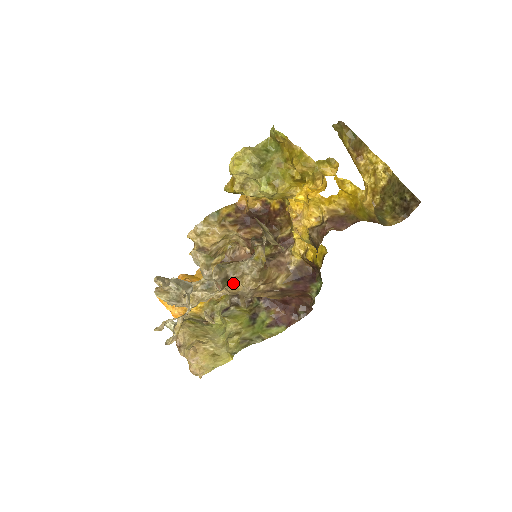
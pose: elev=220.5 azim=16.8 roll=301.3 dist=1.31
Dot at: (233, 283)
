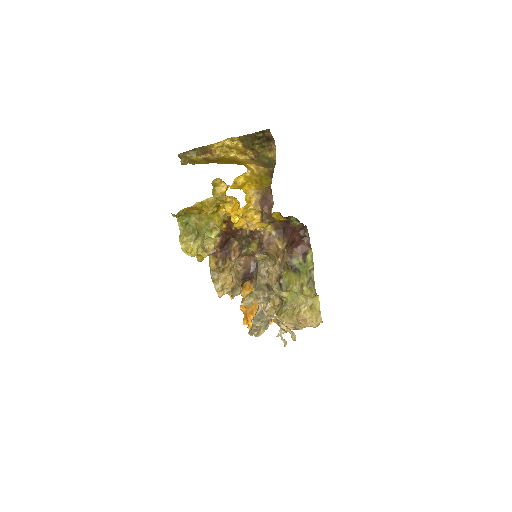
Dot at: (270, 281)
